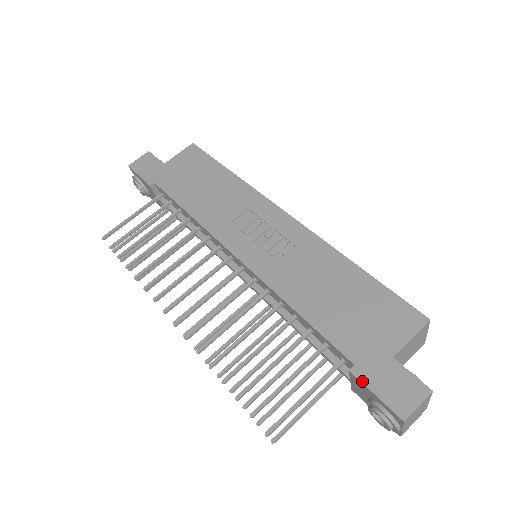
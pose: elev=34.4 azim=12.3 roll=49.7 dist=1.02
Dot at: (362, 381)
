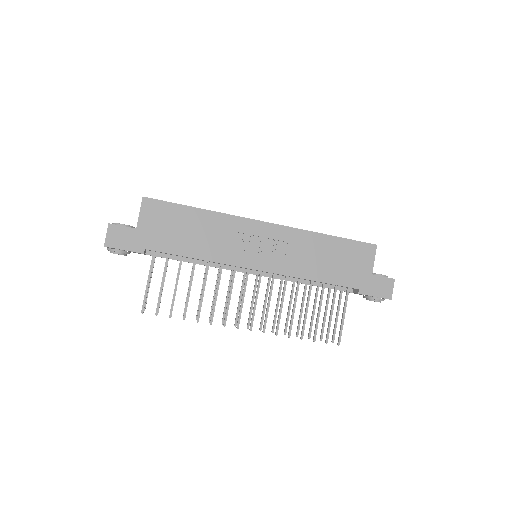
Dot at: occluded
